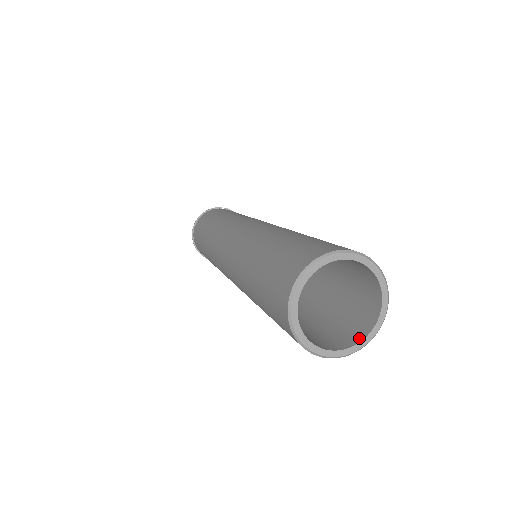
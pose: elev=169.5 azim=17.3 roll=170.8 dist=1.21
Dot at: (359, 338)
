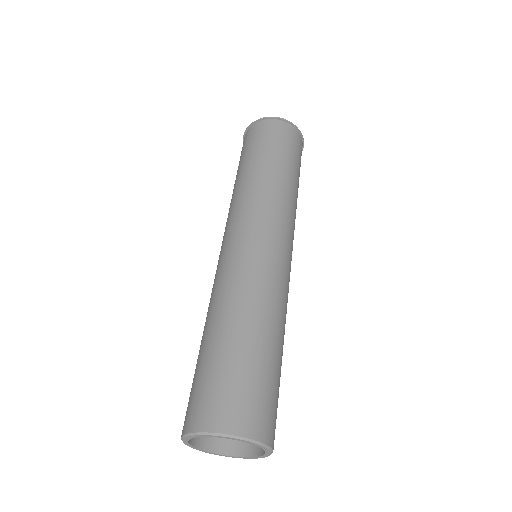
Dot at: (257, 452)
